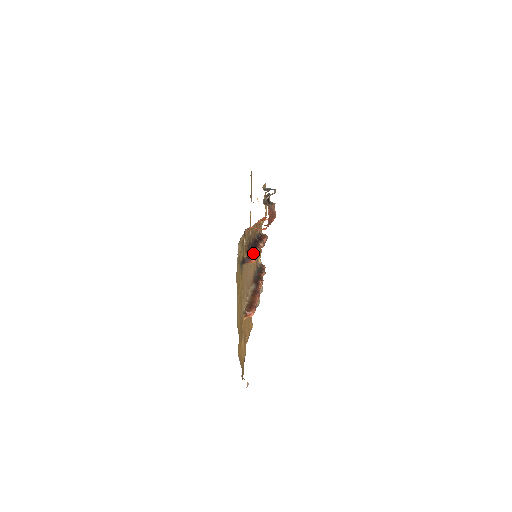
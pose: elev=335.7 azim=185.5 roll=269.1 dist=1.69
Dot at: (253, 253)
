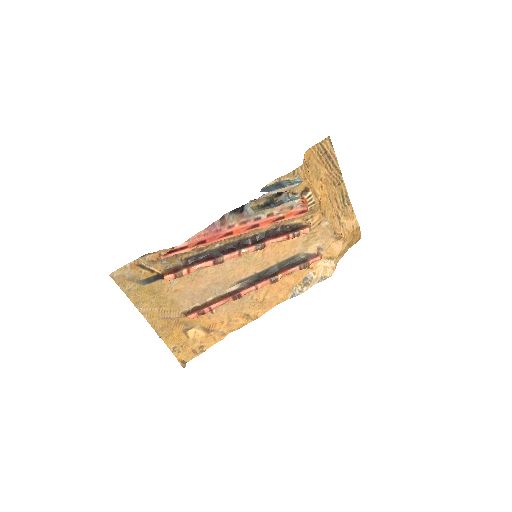
Dot at: (174, 271)
